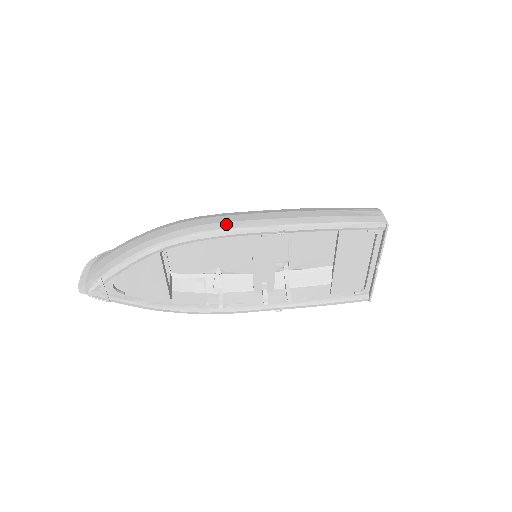
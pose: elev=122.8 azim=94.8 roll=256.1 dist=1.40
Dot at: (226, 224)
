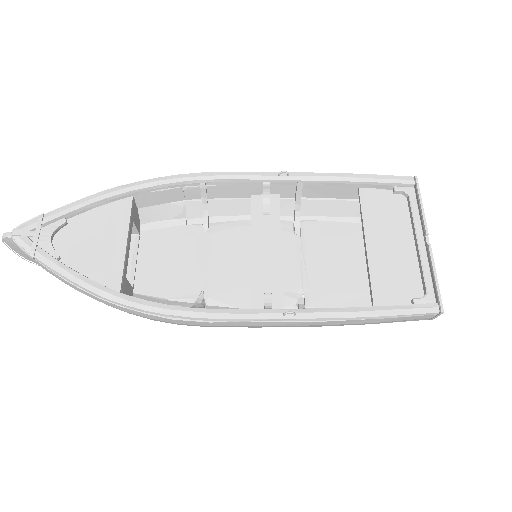
Dot at: occluded
